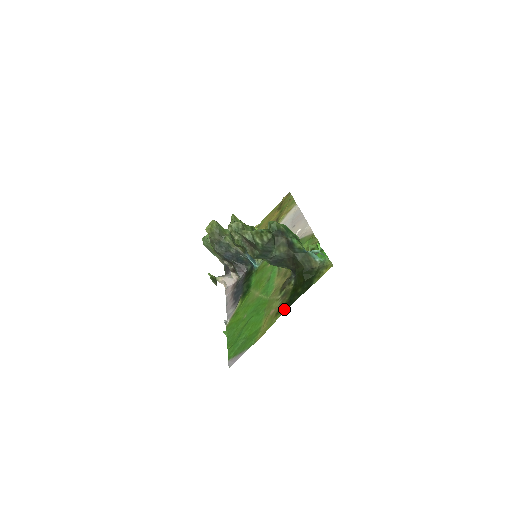
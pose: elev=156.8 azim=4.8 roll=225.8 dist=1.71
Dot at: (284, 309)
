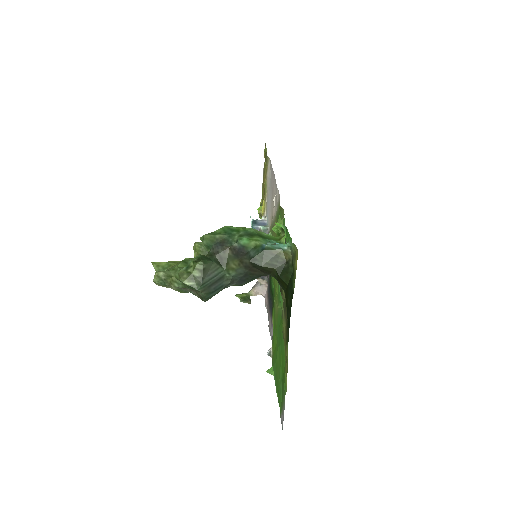
Dot at: (287, 336)
